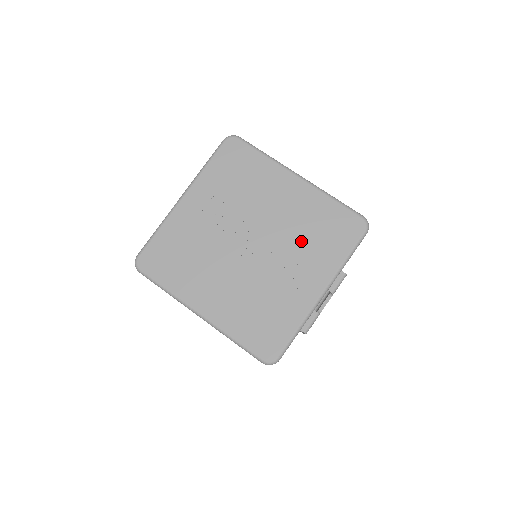
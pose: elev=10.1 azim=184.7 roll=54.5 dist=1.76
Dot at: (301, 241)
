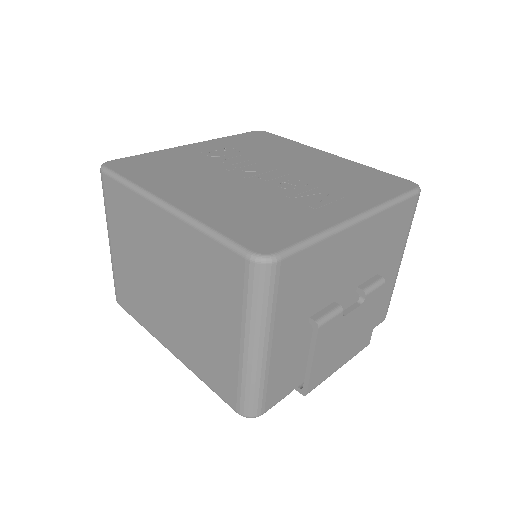
Dot at: (330, 181)
